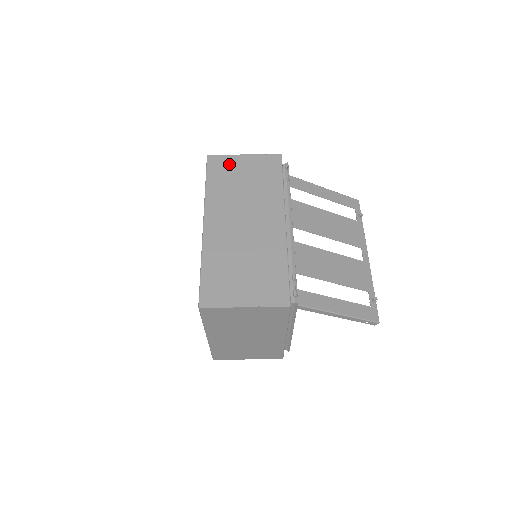
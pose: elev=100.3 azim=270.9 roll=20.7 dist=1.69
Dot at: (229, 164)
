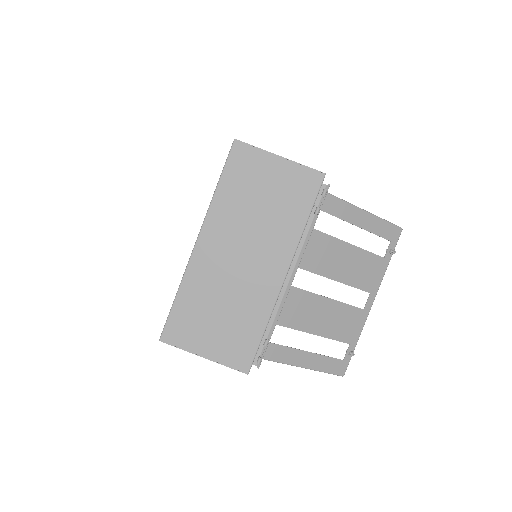
Dot at: (256, 165)
